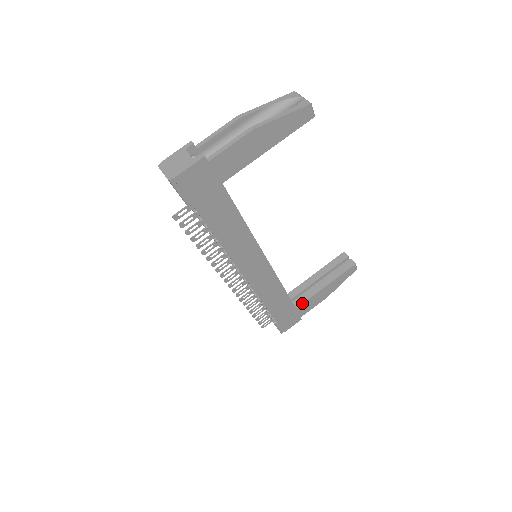
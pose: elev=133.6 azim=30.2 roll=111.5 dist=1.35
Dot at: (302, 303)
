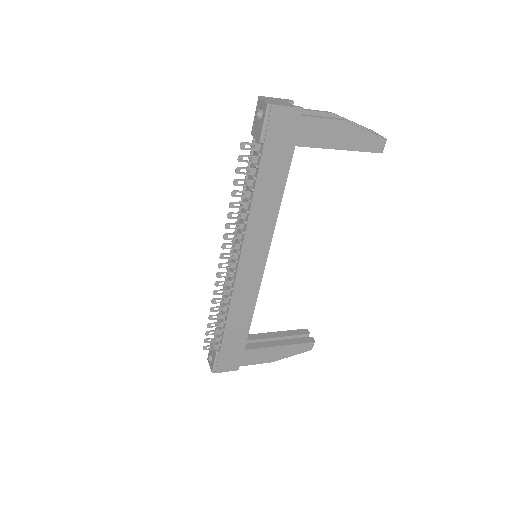
Dot at: (252, 348)
